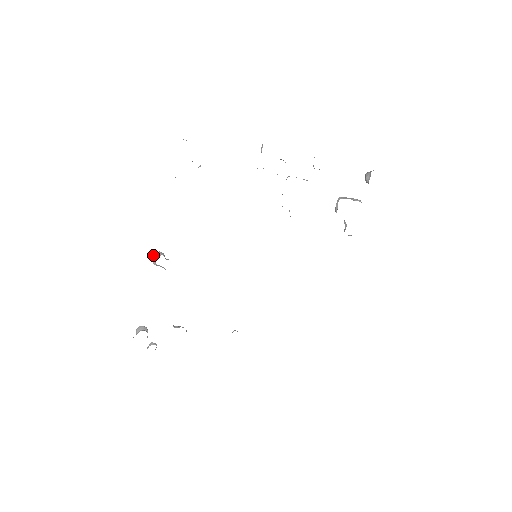
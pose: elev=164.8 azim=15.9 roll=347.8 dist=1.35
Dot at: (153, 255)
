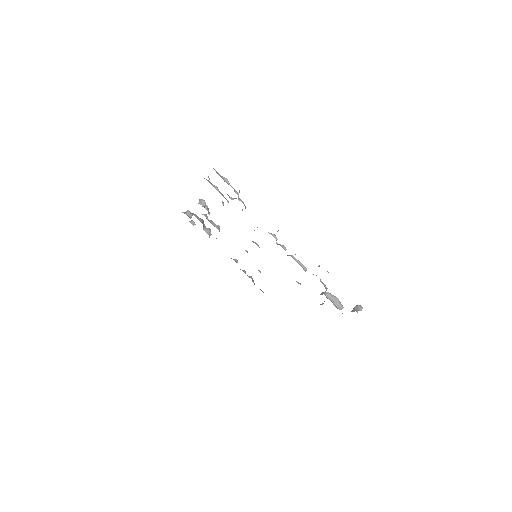
Dot at: (200, 199)
